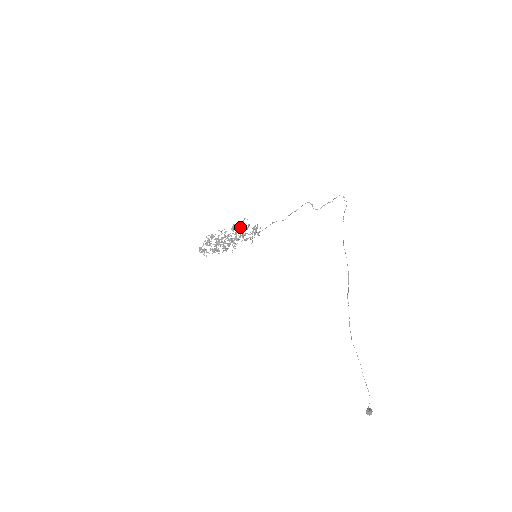
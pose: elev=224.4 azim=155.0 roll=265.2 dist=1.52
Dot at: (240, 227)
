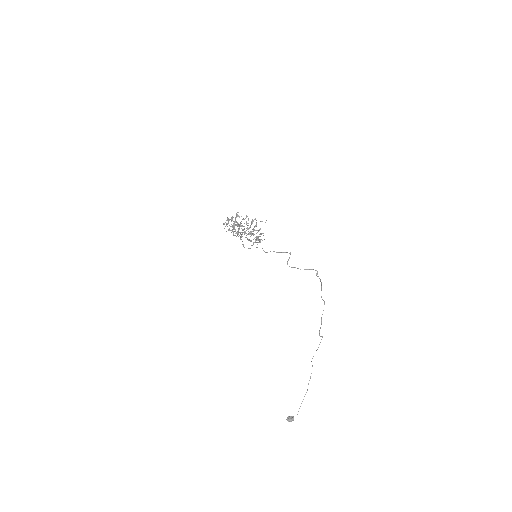
Dot at: (255, 225)
